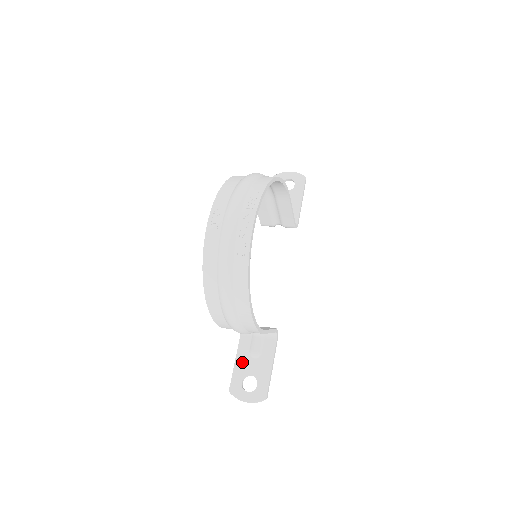
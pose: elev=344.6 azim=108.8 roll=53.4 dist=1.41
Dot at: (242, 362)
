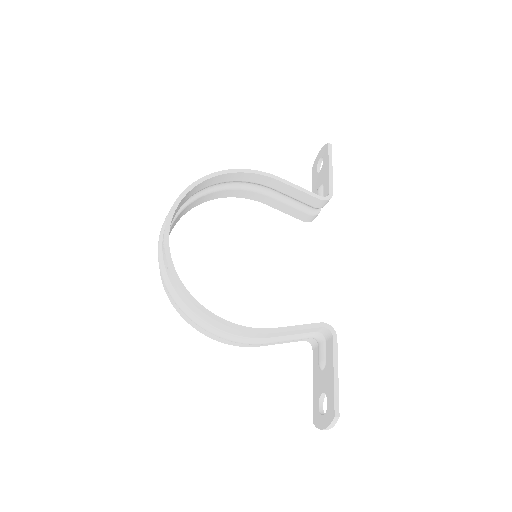
Dot at: (316, 381)
